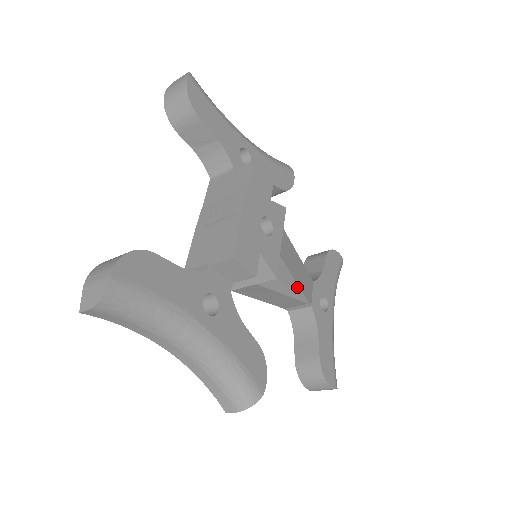
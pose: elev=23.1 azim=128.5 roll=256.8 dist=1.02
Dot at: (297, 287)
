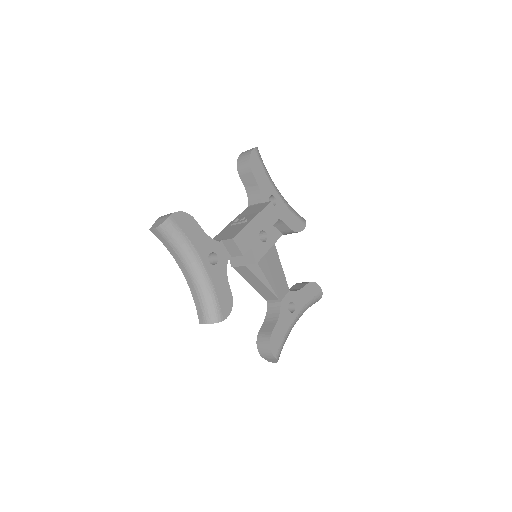
Dot at: (273, 283)
